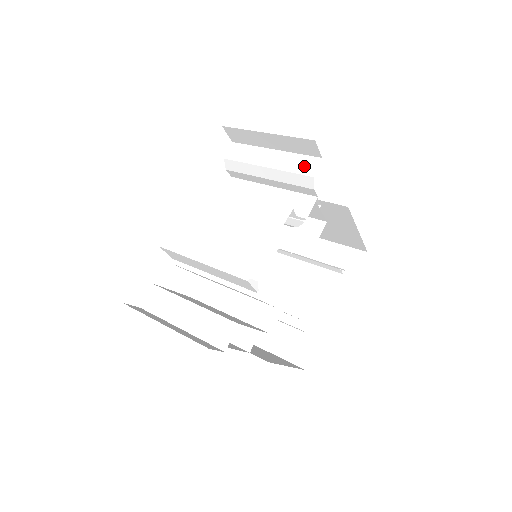
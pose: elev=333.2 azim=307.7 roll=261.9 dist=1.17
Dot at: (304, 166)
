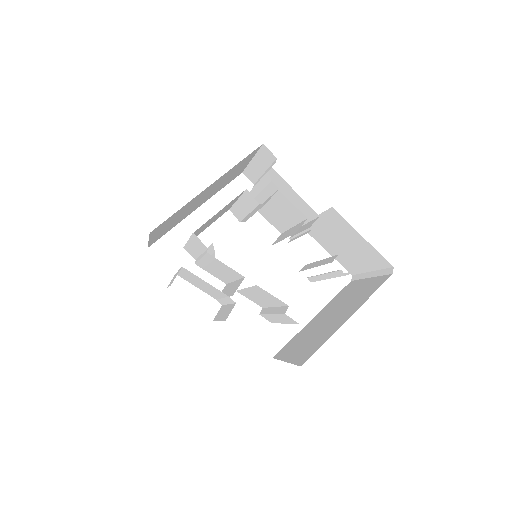
Dot at: occluded
